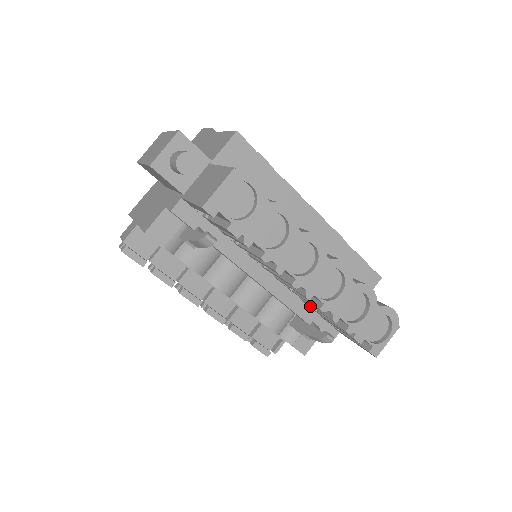
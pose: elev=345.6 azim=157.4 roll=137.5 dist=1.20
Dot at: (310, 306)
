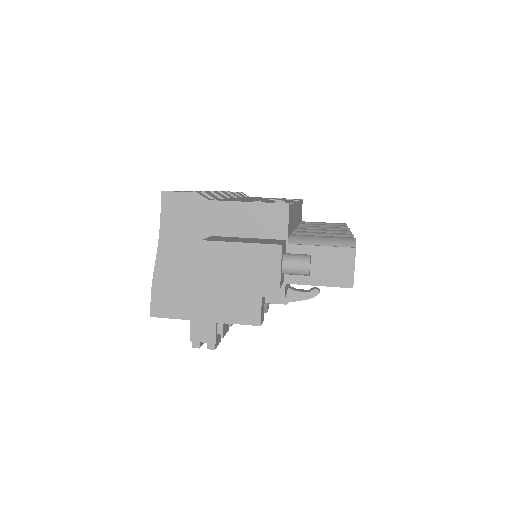
Dot at: occluded
